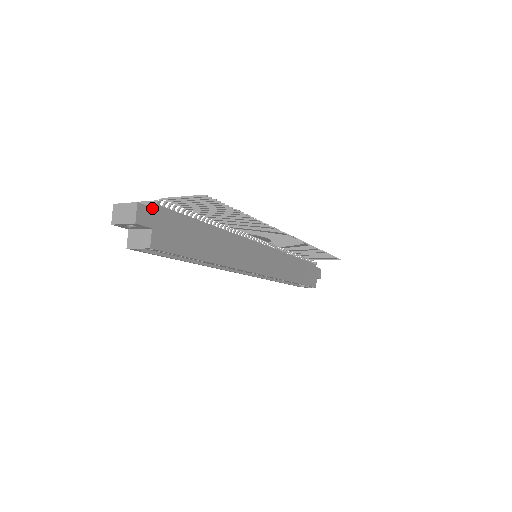
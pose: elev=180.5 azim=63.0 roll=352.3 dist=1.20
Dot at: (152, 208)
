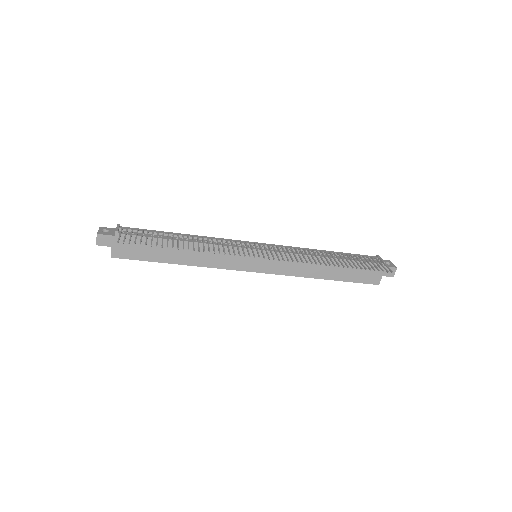
Dot at: (111, 236)
